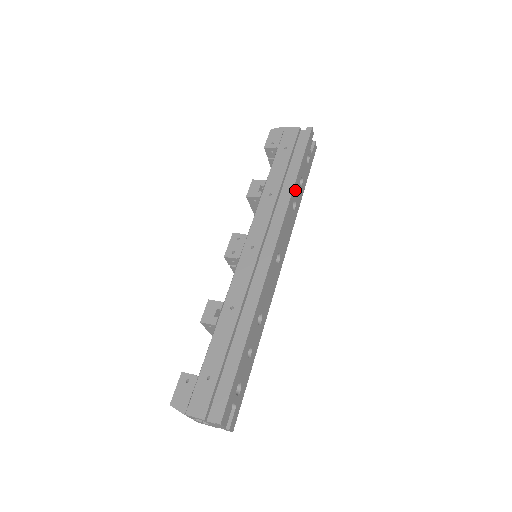
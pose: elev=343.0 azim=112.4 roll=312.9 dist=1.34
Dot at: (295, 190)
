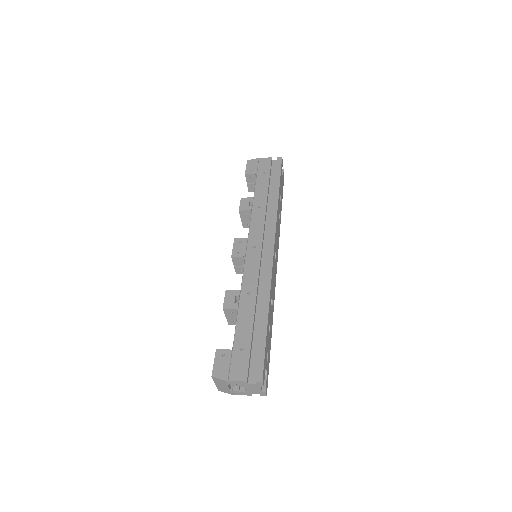
Dot at: (279, 203)
